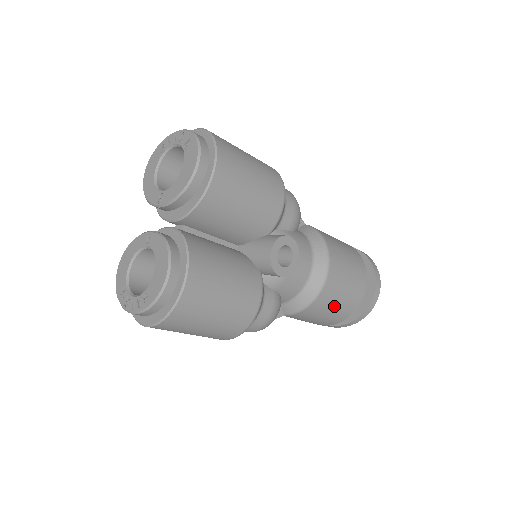
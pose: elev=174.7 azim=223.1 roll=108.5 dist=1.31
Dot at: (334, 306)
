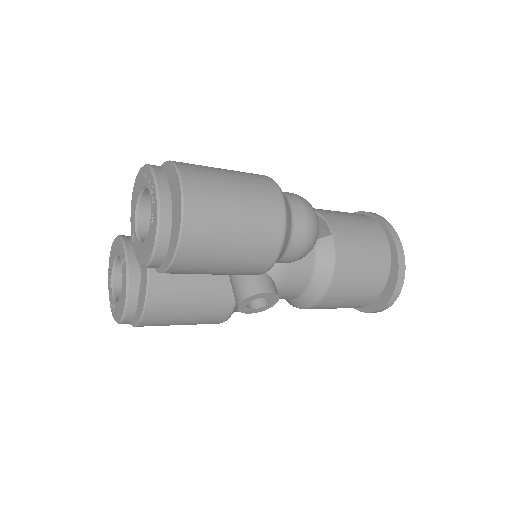
Dot at: occluded
